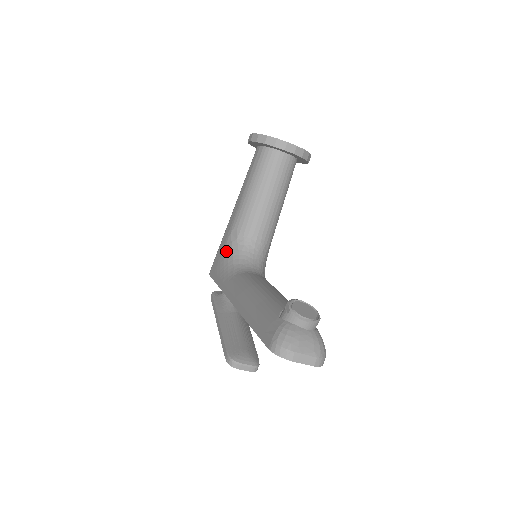
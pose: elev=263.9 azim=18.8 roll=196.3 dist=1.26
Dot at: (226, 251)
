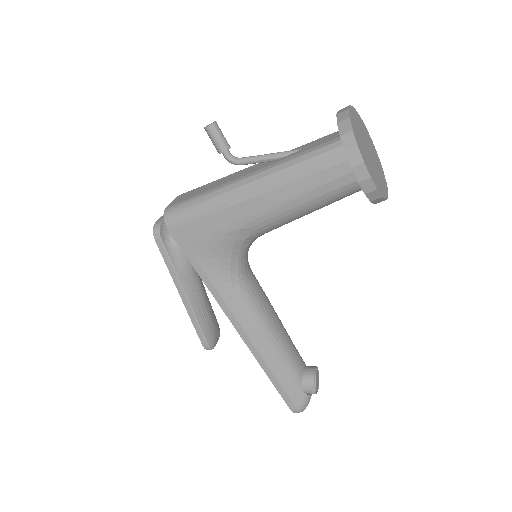
Dot at: (222, 244)
